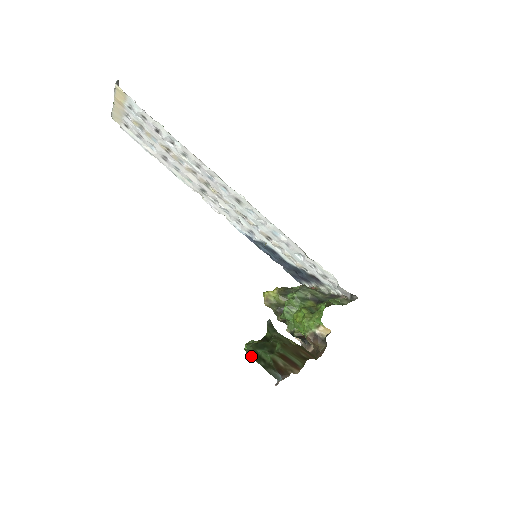
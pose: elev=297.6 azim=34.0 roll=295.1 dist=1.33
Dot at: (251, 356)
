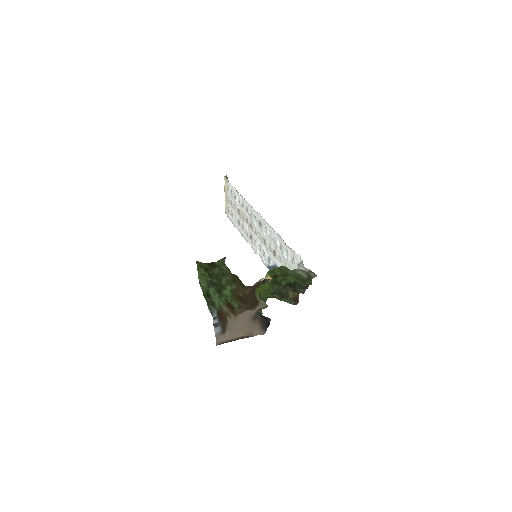
Dot at: (202, 290)
